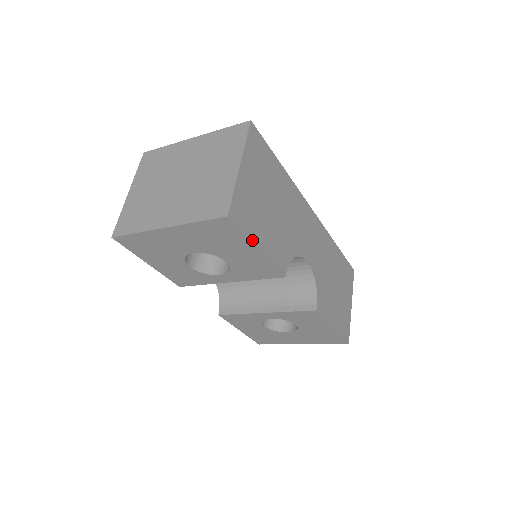
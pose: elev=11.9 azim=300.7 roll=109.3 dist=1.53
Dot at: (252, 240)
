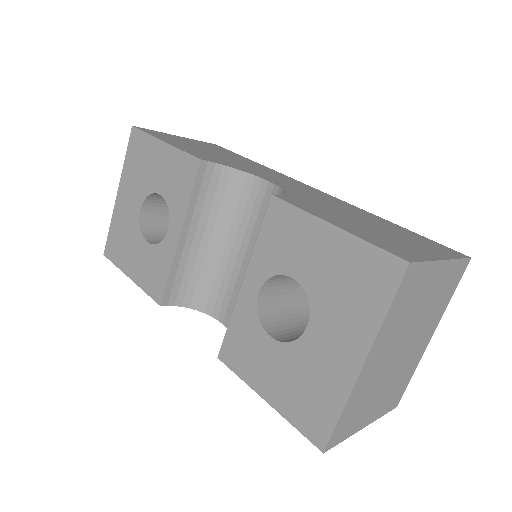
Dot at: (157, 138)
